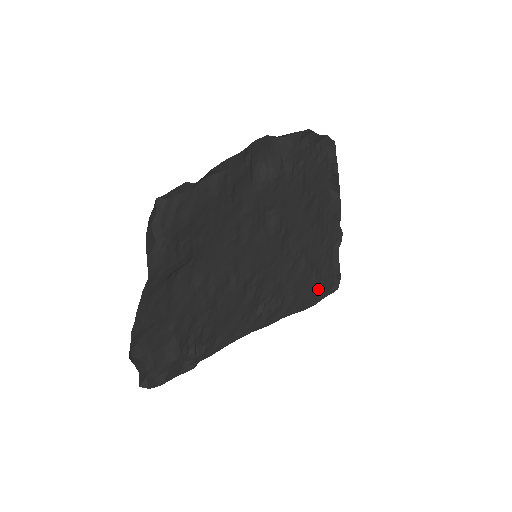
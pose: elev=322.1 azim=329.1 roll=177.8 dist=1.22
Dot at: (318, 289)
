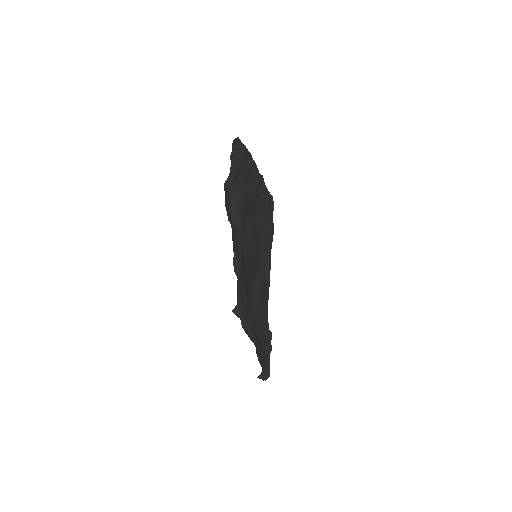
Dot at: (271, 220)
